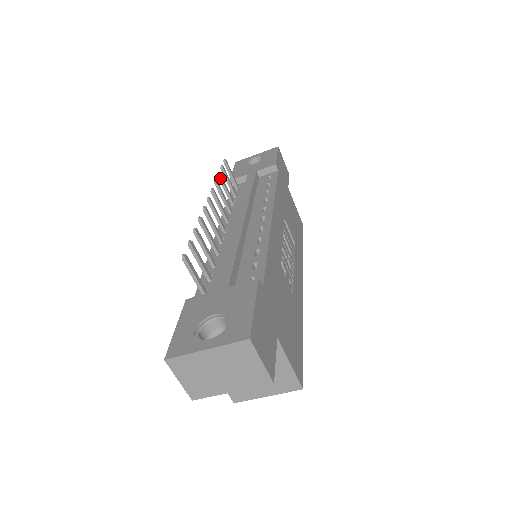
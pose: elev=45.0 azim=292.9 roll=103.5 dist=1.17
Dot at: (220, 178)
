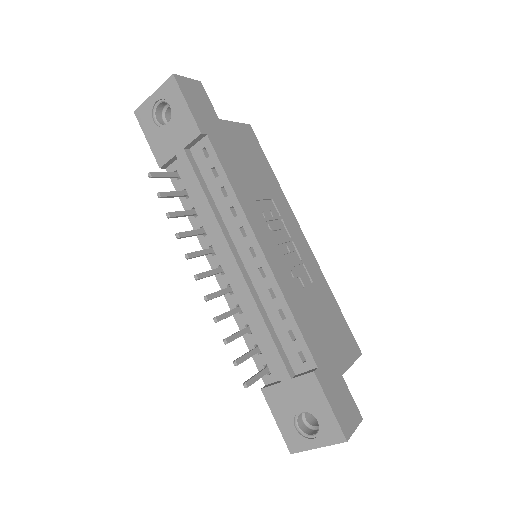
Dot at: (172, 217)
